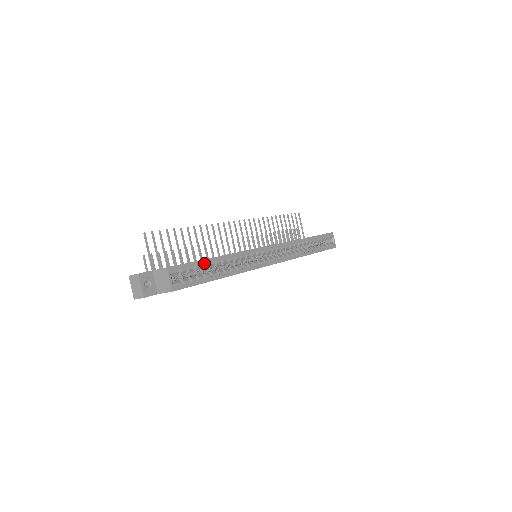
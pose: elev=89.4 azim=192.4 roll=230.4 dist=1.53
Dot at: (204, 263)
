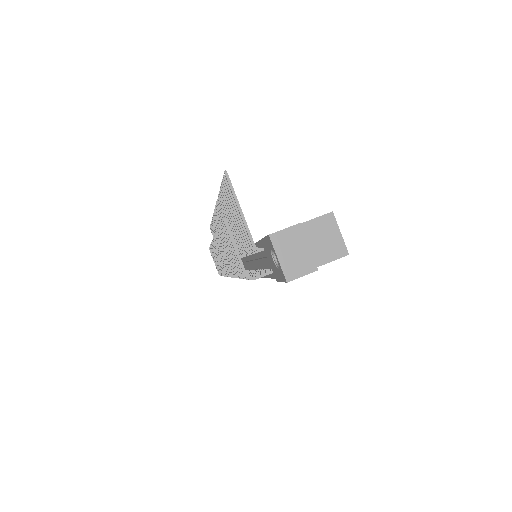
Dot at: occluded
